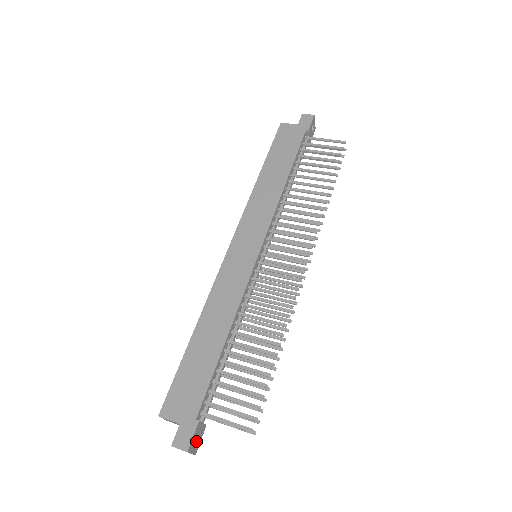
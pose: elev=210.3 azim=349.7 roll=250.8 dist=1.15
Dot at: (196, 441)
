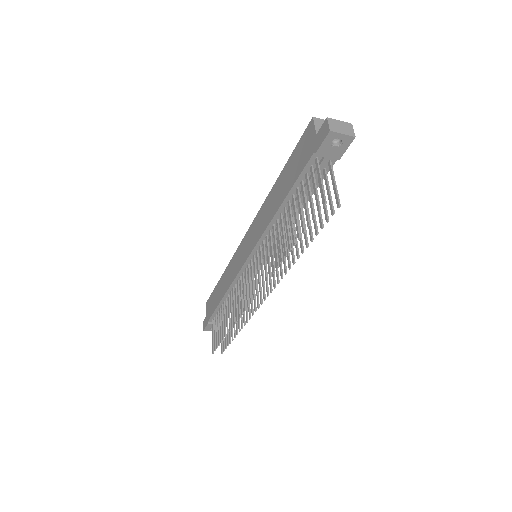
Dot at: occluded
